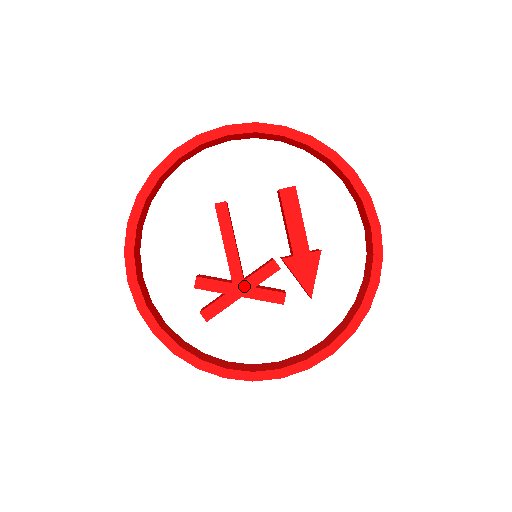
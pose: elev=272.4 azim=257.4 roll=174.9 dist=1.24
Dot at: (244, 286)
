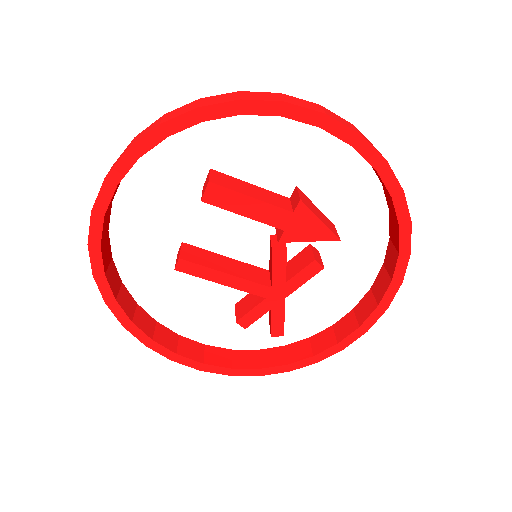
Dot at: (277, 291)
